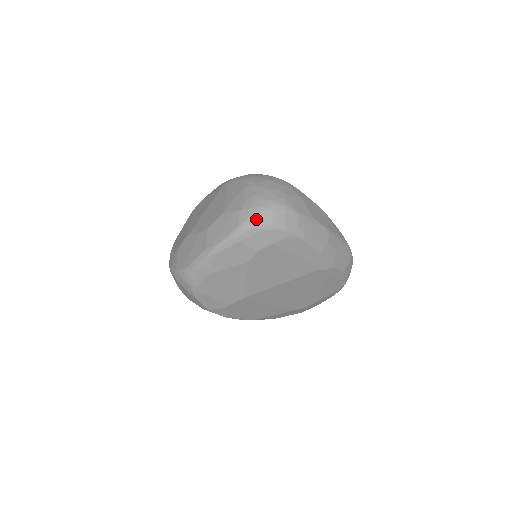
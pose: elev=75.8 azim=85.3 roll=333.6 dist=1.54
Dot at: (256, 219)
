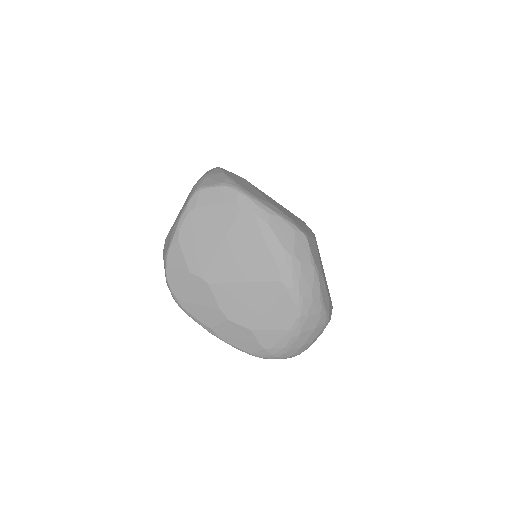
Dot at: occluded
